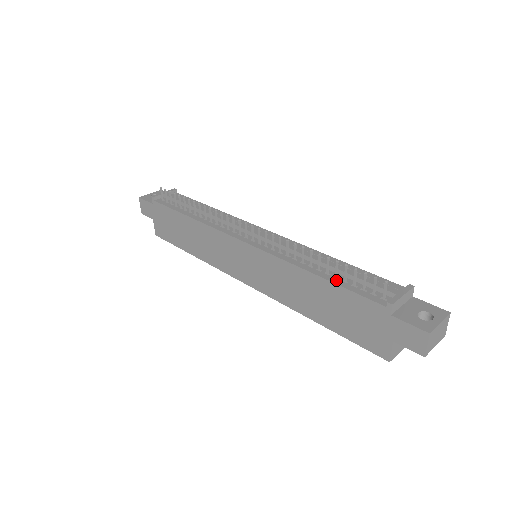
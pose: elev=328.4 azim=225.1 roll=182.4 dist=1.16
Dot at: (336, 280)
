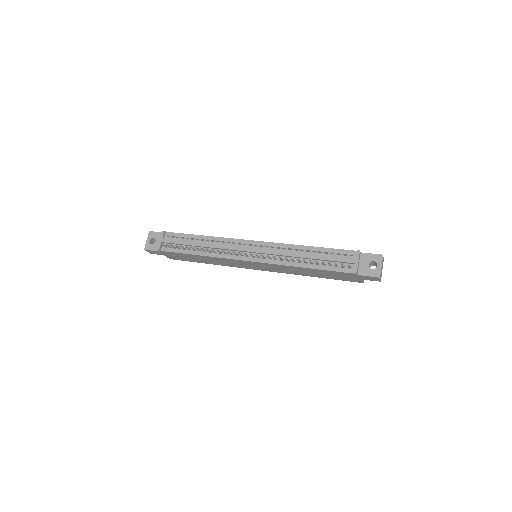
Dot at: (319, 267)
